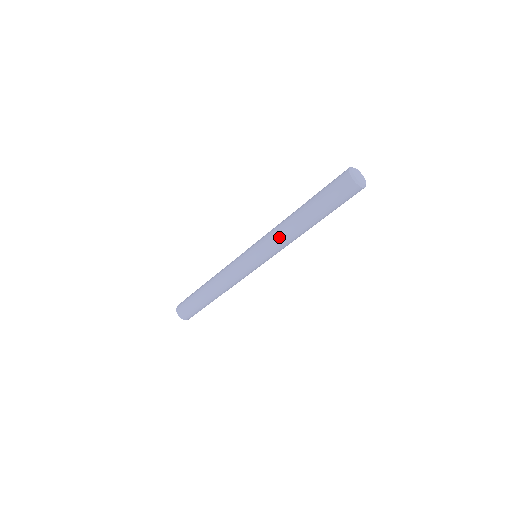
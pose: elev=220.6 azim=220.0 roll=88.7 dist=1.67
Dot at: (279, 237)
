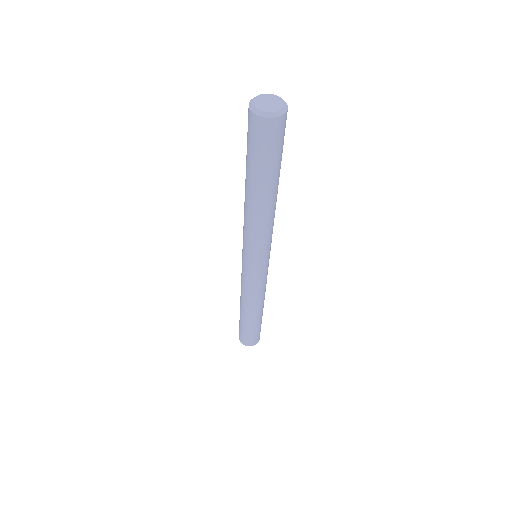
Dot at: (261, 231)
